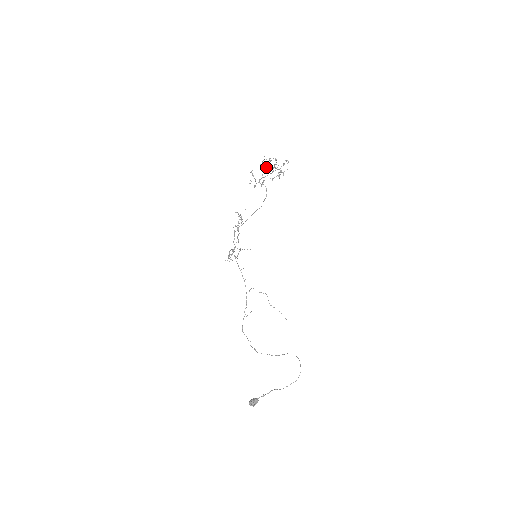
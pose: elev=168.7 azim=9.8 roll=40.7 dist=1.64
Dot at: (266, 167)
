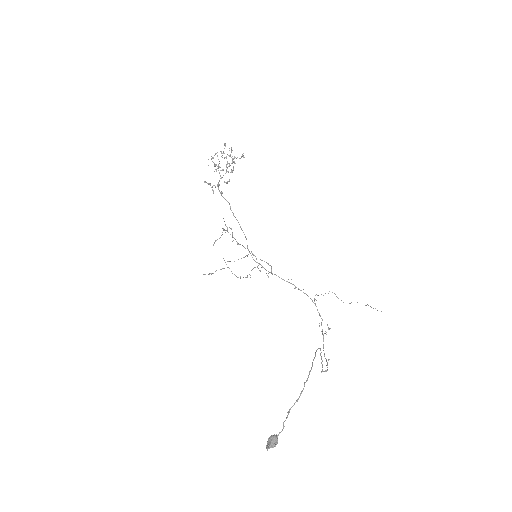
Dot at: occluded
